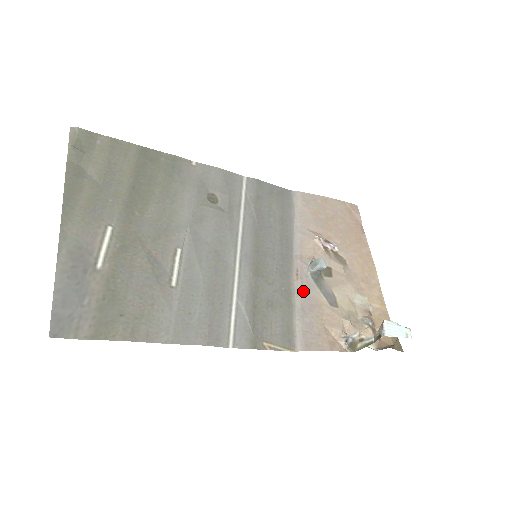
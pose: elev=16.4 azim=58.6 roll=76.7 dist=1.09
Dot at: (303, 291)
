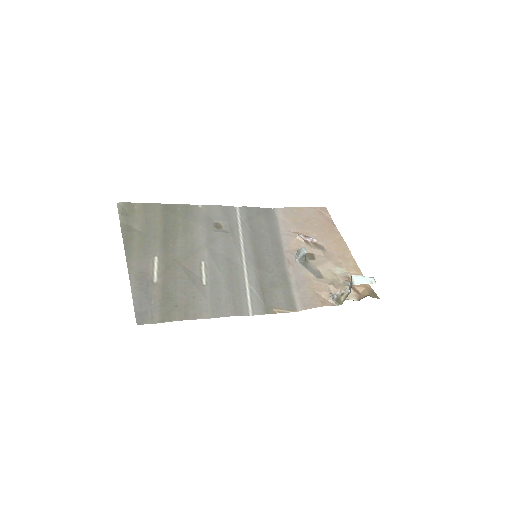
Dot at: (295, 272)
